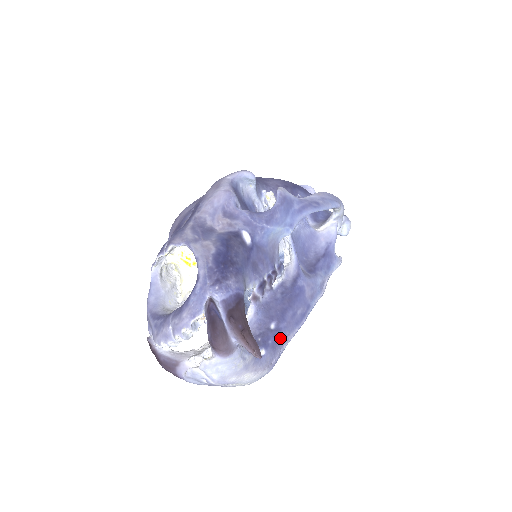
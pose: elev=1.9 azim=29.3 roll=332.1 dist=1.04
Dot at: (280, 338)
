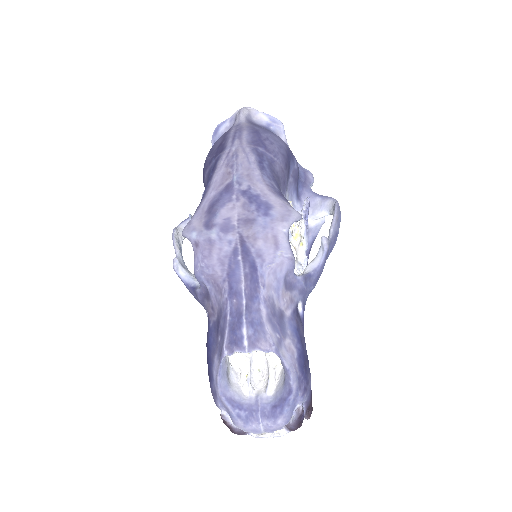
Dot at: occluded
